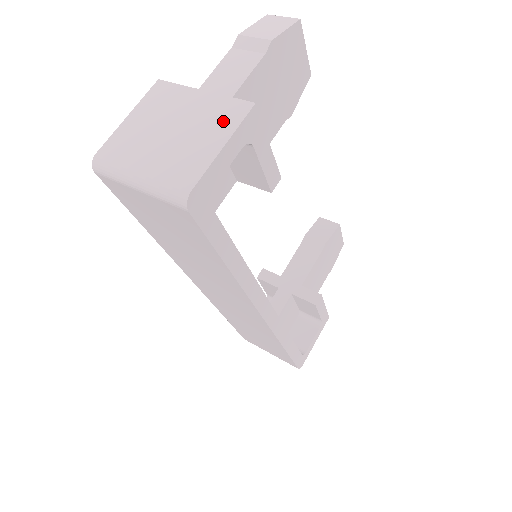
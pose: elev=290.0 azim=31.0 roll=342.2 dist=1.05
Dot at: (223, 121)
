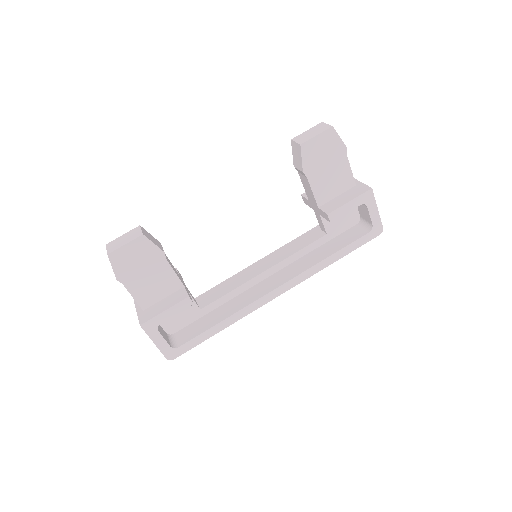
Dot at: occluded
